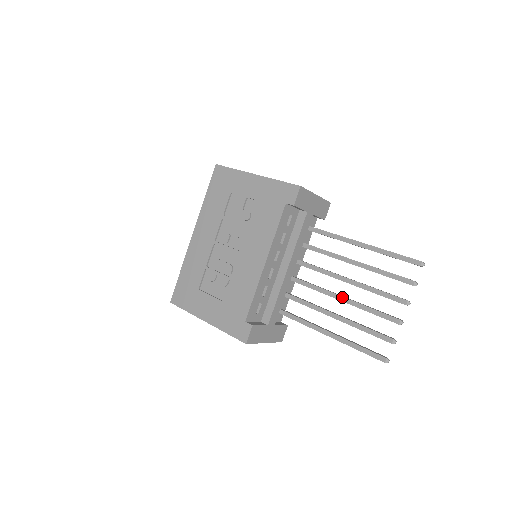
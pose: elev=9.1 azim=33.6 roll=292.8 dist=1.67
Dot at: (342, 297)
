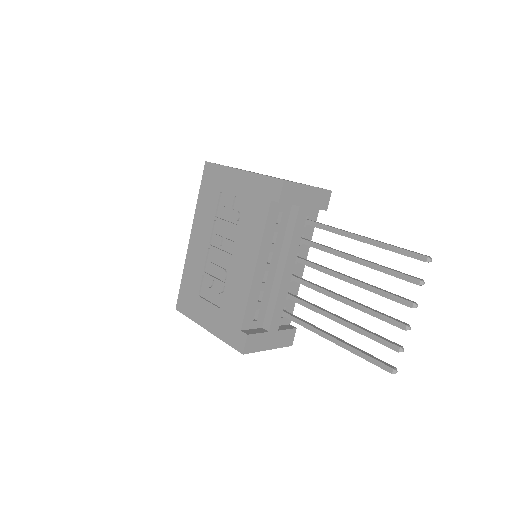
Dot at: (344, 299)
